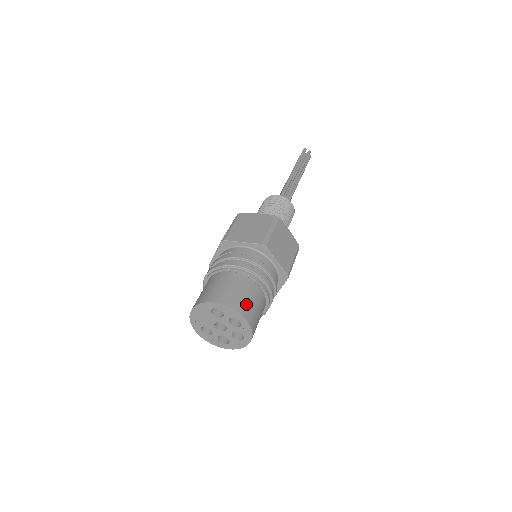
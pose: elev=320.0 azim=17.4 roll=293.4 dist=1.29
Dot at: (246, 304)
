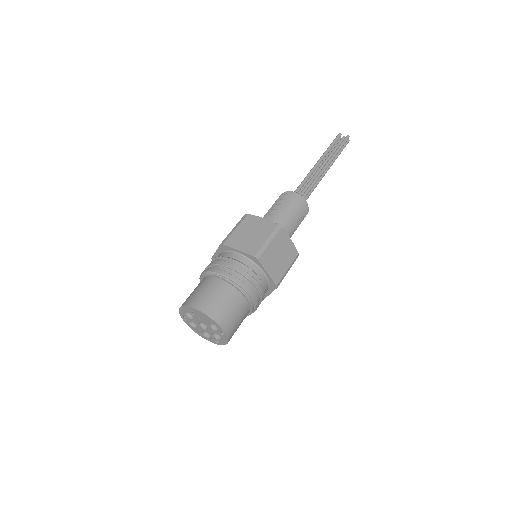
Dot at: occluded
